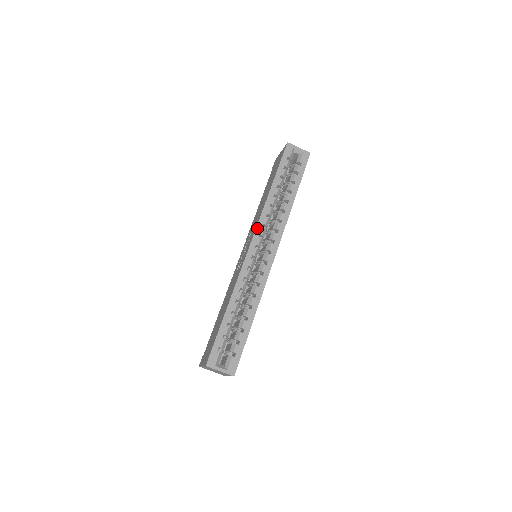
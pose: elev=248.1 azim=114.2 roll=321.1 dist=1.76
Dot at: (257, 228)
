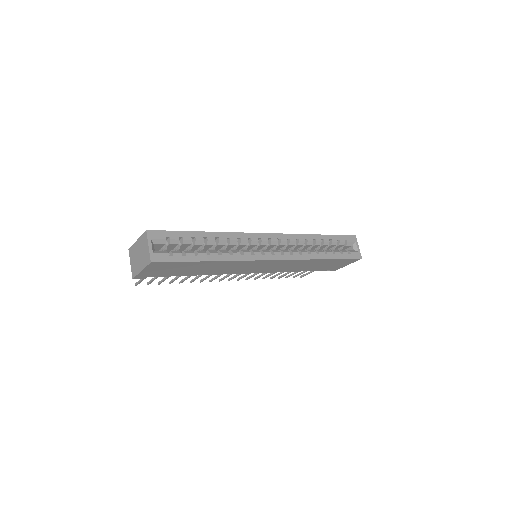
Dot at: (283, 234)
